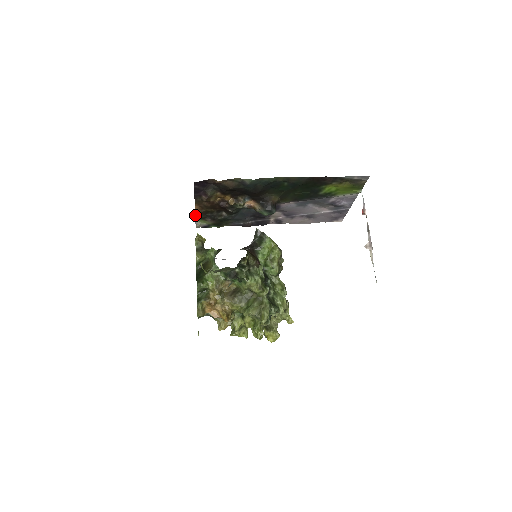
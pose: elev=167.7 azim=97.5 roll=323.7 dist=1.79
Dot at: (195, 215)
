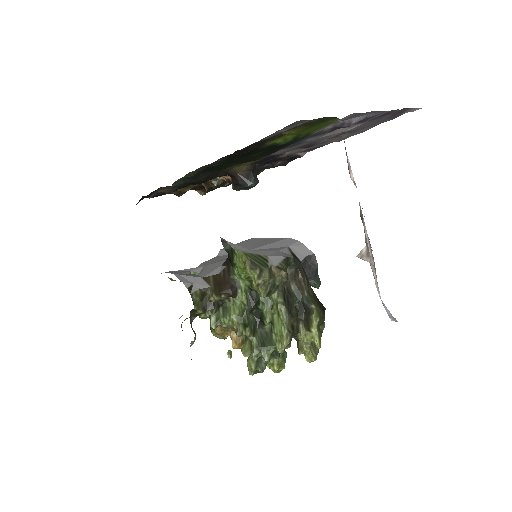
Dot at: occluded
